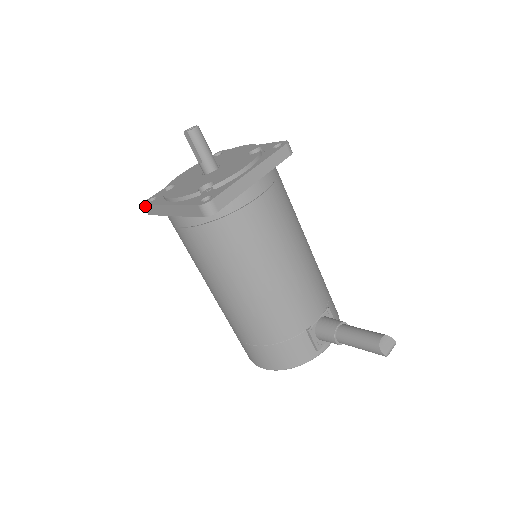
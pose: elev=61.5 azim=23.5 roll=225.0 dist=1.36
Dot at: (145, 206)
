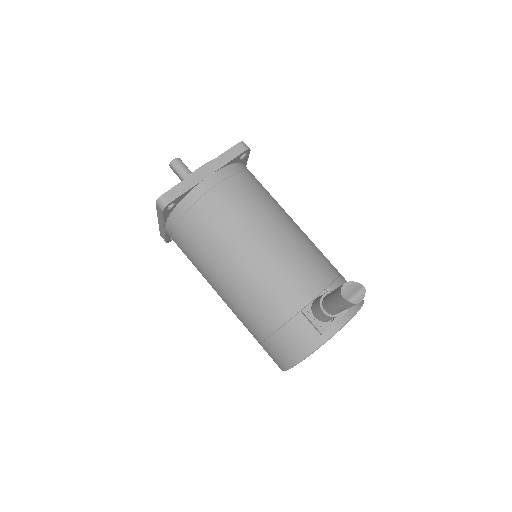
Dot at: (161, 235)
